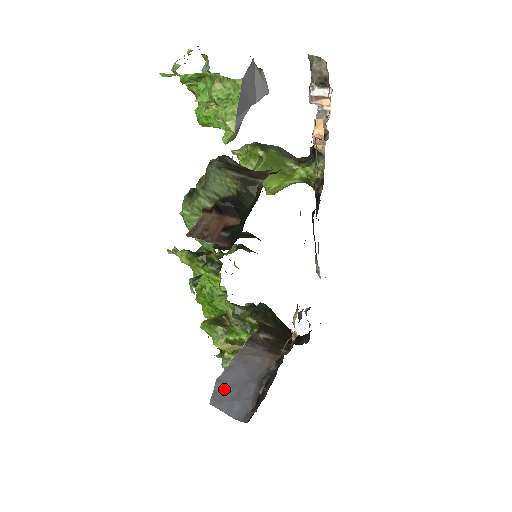
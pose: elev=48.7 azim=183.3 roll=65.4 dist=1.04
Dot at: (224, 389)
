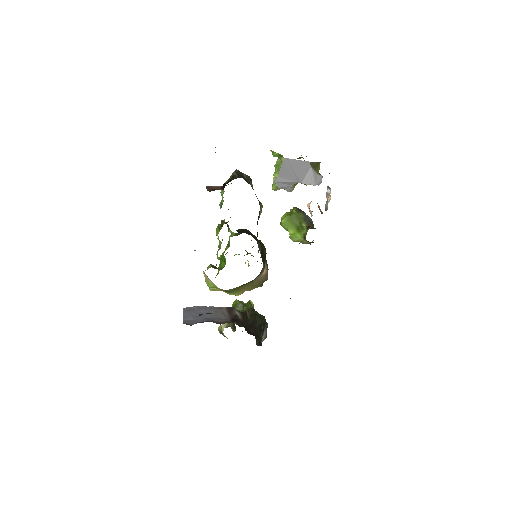
Dot at: (195, 310)
